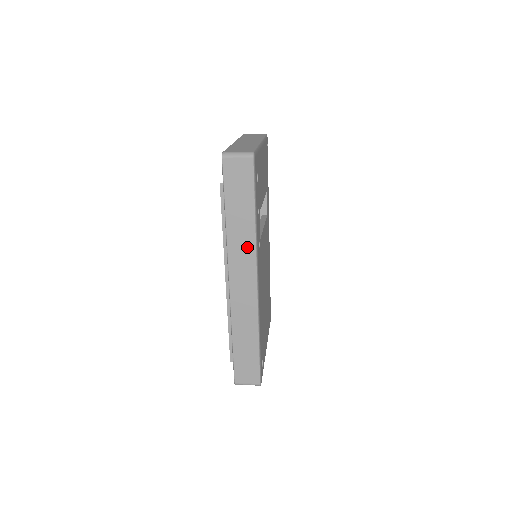
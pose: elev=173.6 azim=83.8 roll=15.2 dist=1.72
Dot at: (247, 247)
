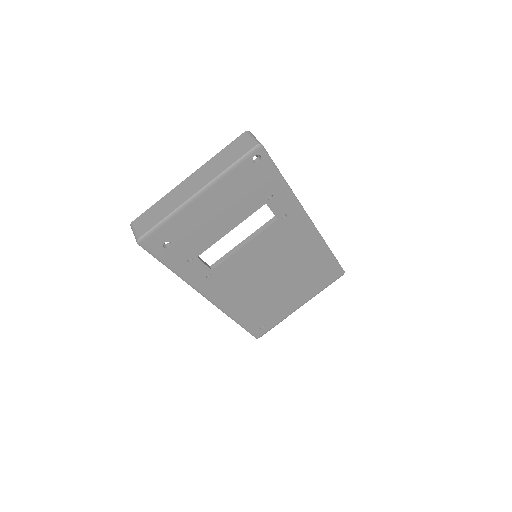
Dot at: occluded
